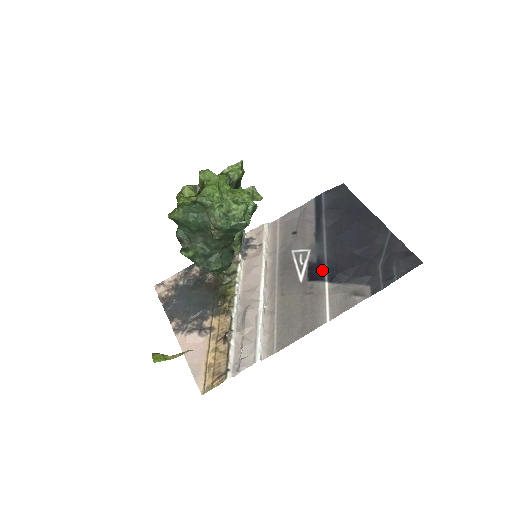
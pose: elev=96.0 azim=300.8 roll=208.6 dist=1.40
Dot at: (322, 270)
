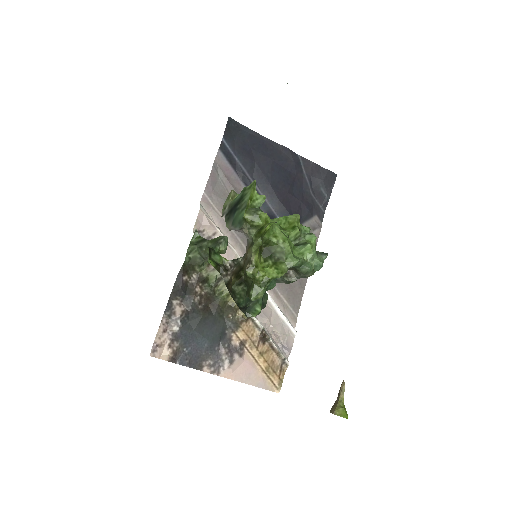
Dot at: occluded
